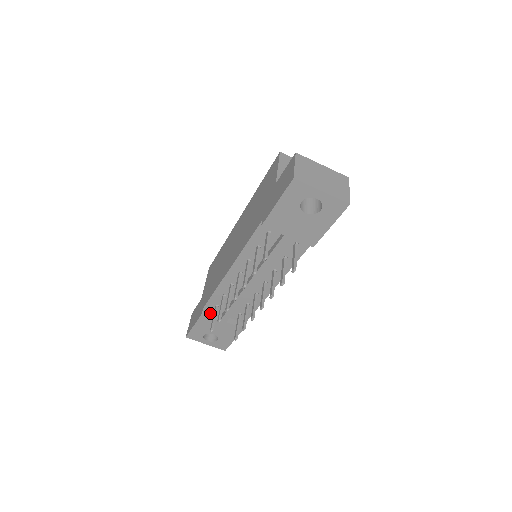
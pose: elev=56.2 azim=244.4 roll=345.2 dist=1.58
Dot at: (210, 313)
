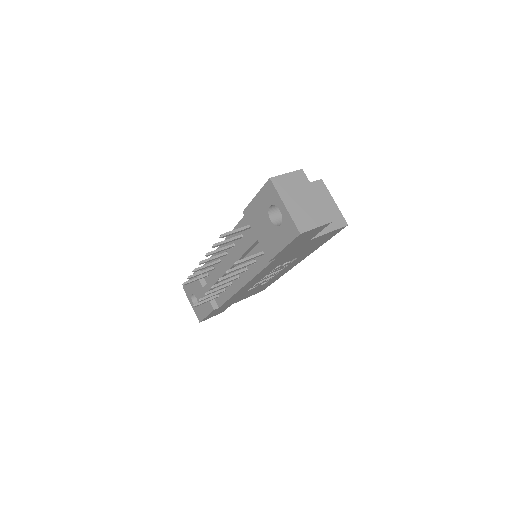
Dot at: occluded
